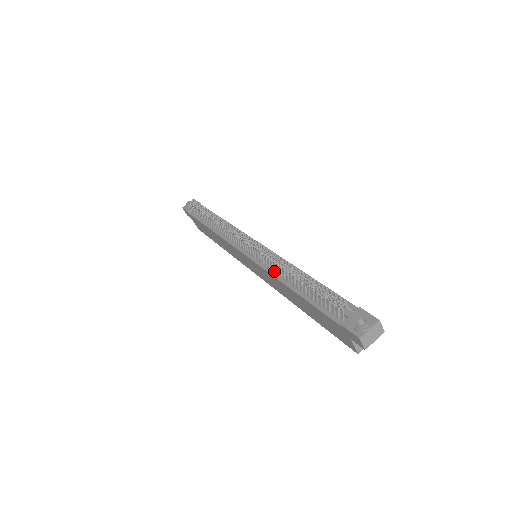
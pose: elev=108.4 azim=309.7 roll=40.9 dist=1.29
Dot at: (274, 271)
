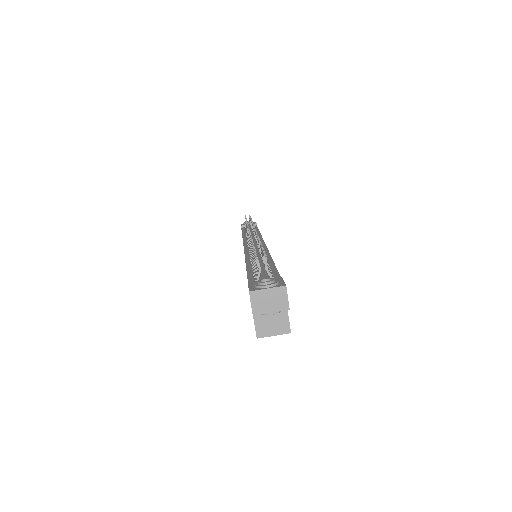
Dot at: (250, 255)
